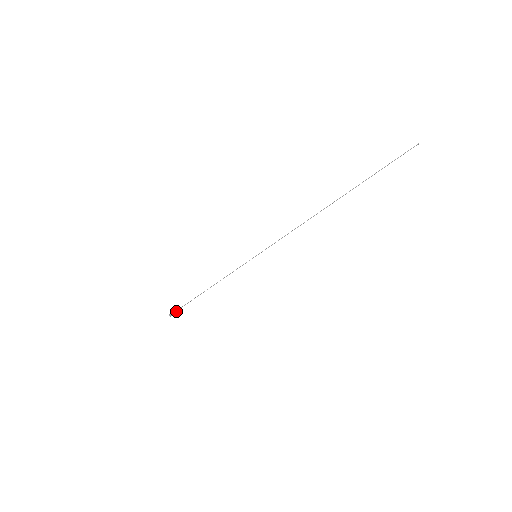
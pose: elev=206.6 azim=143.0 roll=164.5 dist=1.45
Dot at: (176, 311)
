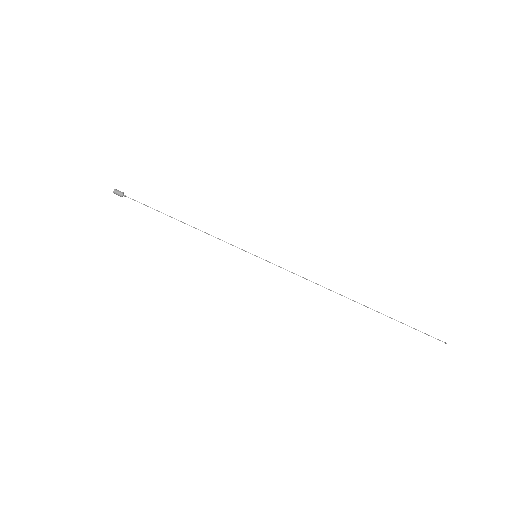
Dot at: (126, 196)
